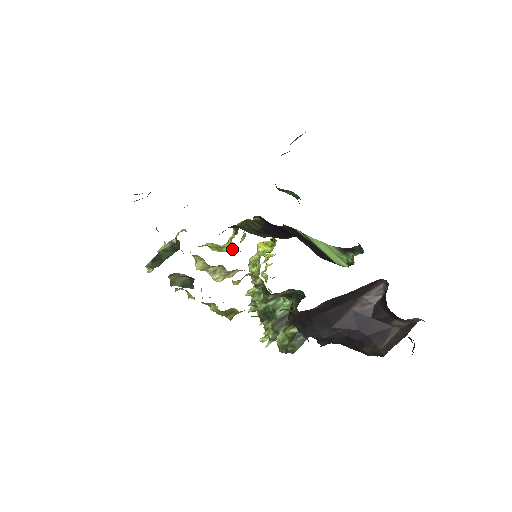
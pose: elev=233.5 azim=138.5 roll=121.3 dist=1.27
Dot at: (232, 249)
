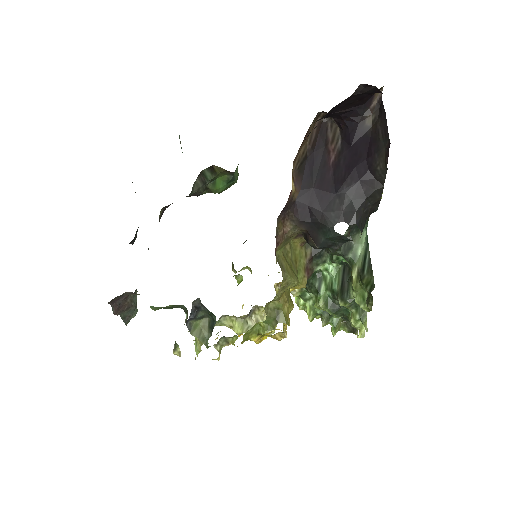
Dot at: (241, 280)
